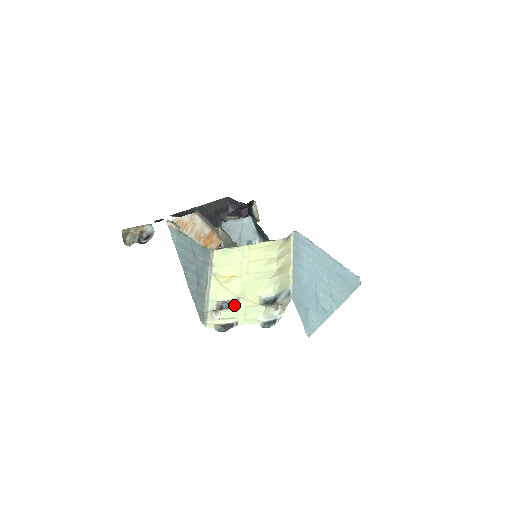
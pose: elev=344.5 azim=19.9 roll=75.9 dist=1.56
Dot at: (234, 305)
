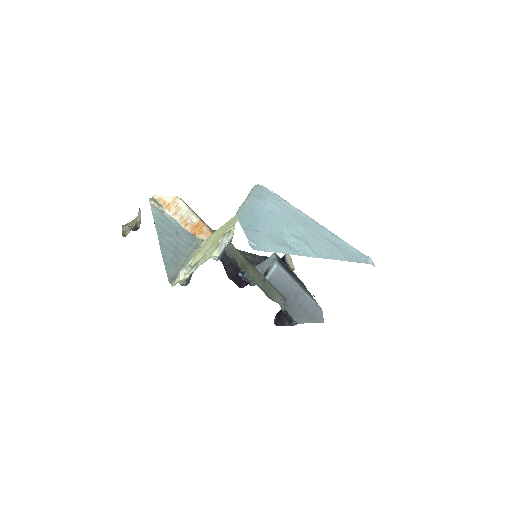
Dot at: occluded
